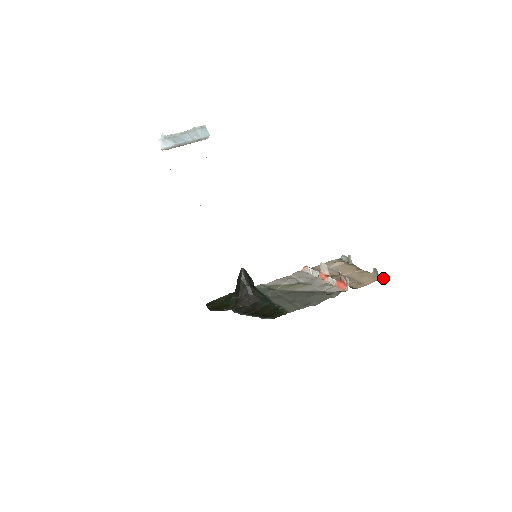
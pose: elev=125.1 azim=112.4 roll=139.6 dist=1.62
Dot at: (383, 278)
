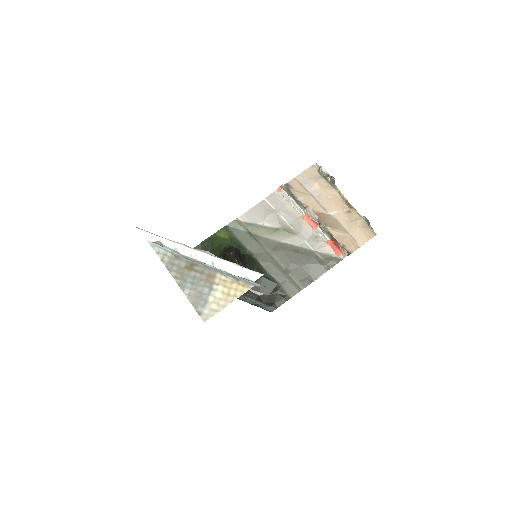
Dot at: (375, 233)
